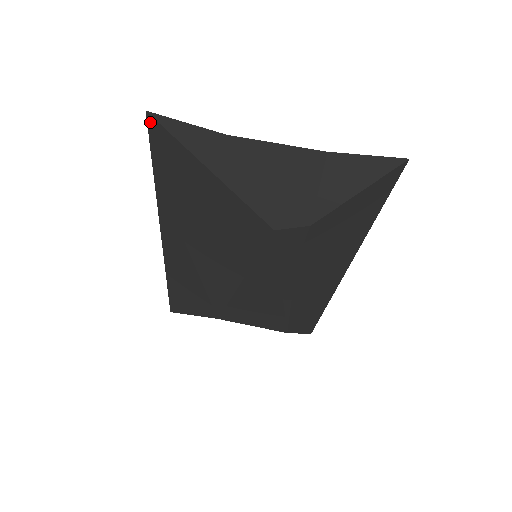
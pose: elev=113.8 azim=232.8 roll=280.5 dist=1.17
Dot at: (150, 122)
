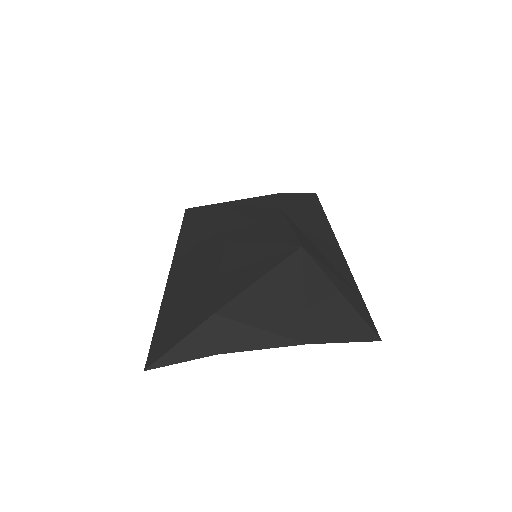
Dot at: (149, 363)
